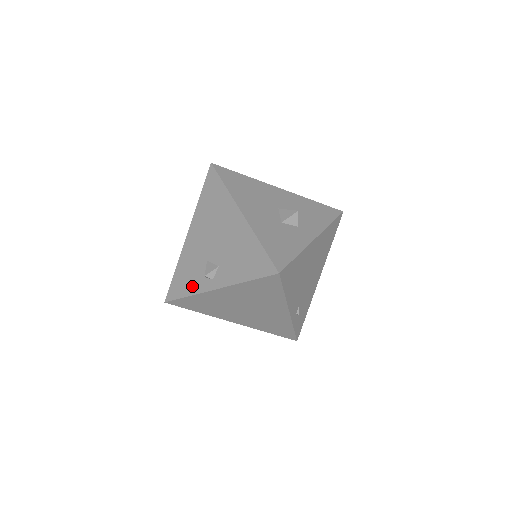
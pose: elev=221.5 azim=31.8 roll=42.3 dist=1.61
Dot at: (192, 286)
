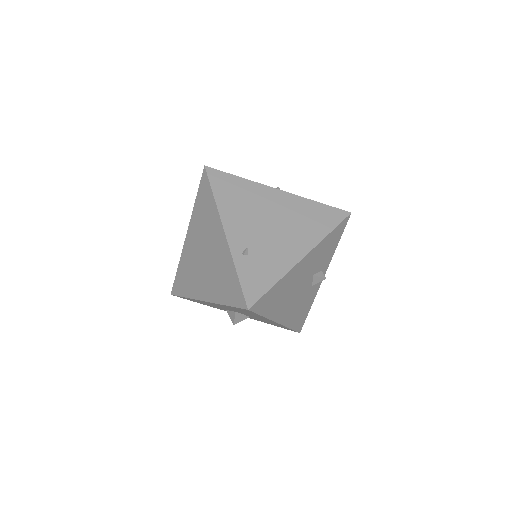
Dot at: occluded
